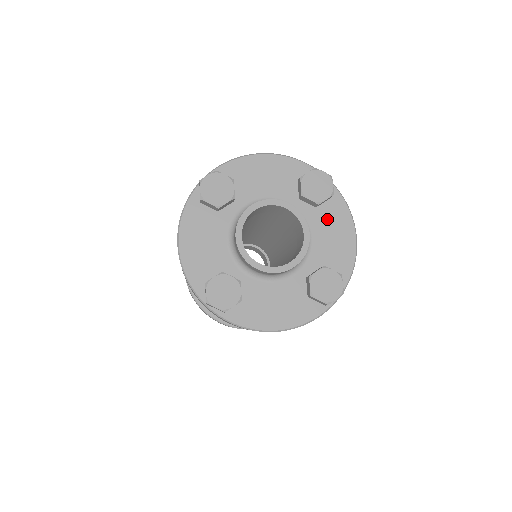
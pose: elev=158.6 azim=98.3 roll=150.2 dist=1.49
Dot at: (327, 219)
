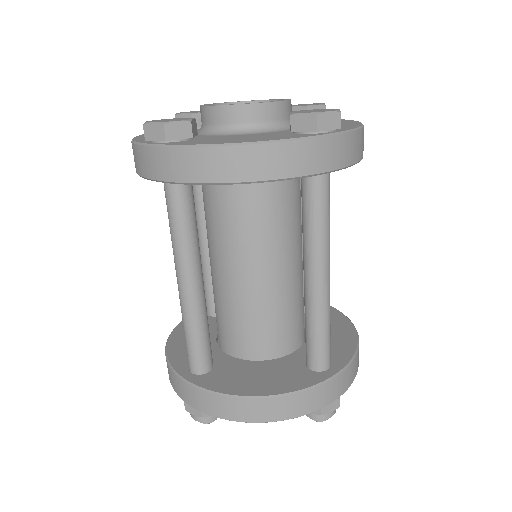
Dot at: occluded
